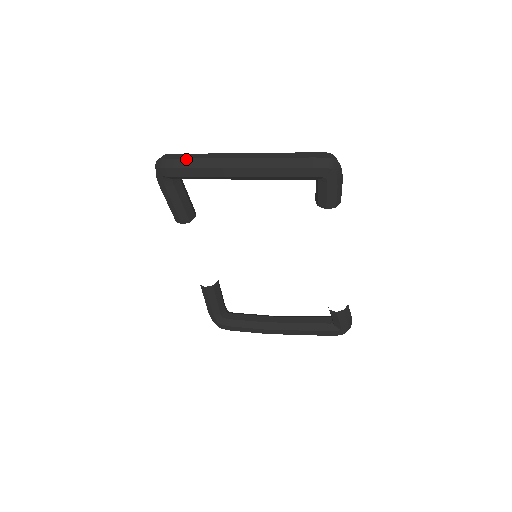
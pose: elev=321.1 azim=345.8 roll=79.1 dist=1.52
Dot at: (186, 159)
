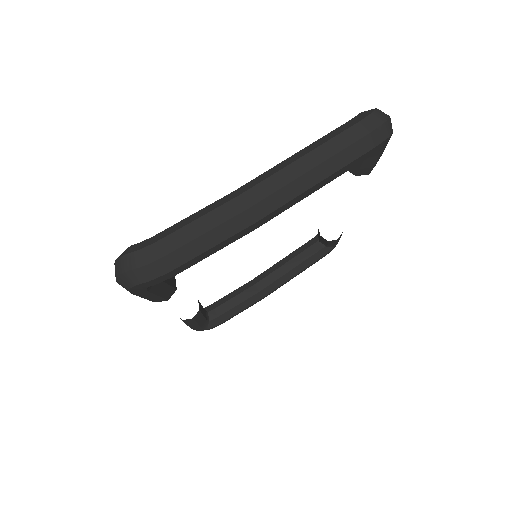
Dot at: (186, 245)
